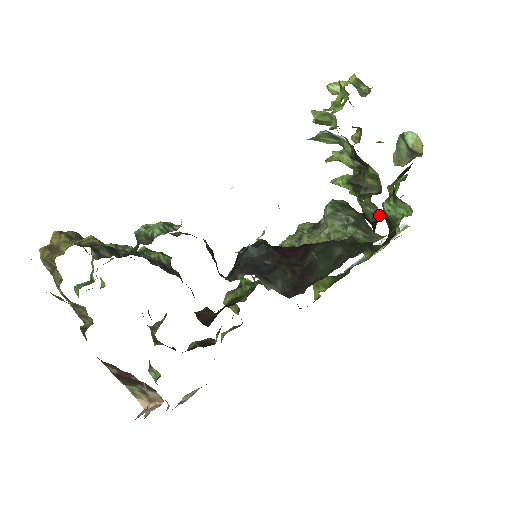
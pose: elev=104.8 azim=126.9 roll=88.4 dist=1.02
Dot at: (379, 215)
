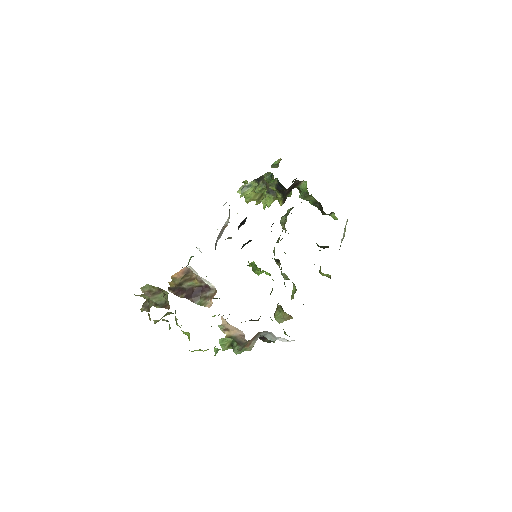
Dot at: (272, 174)
